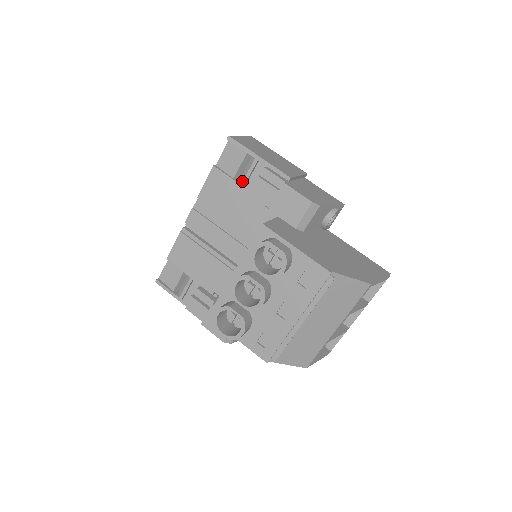
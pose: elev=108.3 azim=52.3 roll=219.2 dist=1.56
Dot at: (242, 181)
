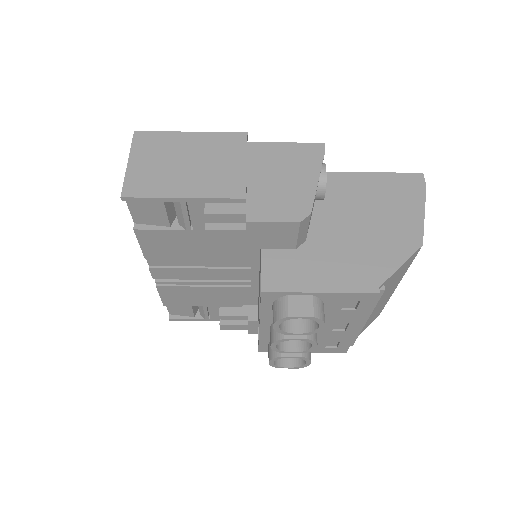
Dot at: (184, 227)
